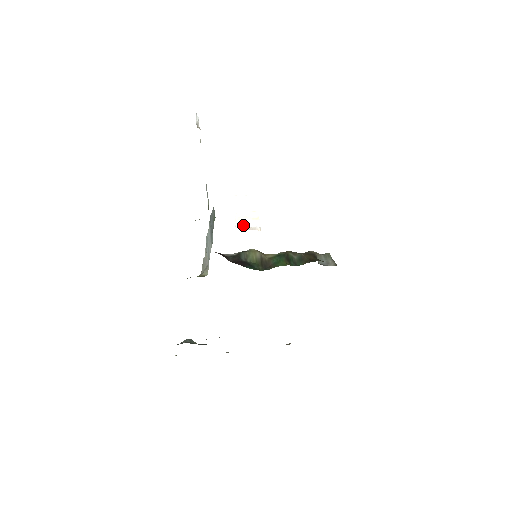
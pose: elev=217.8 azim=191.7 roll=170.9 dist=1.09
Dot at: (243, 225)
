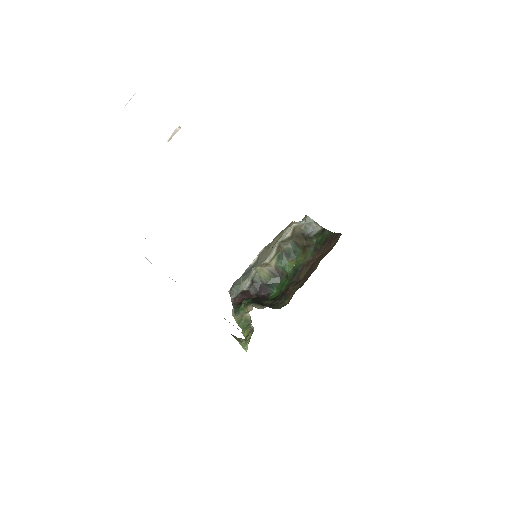
Dot at: (163, 139)
